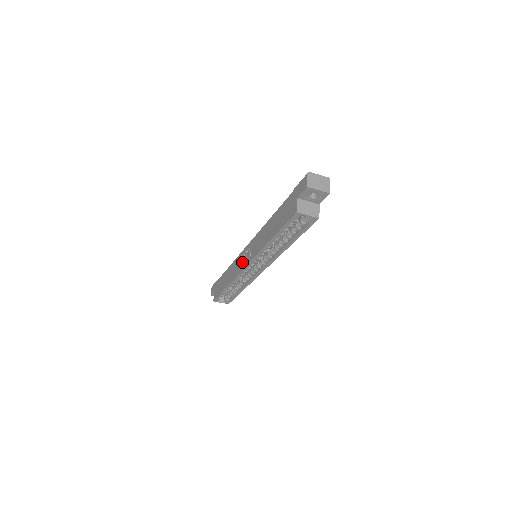
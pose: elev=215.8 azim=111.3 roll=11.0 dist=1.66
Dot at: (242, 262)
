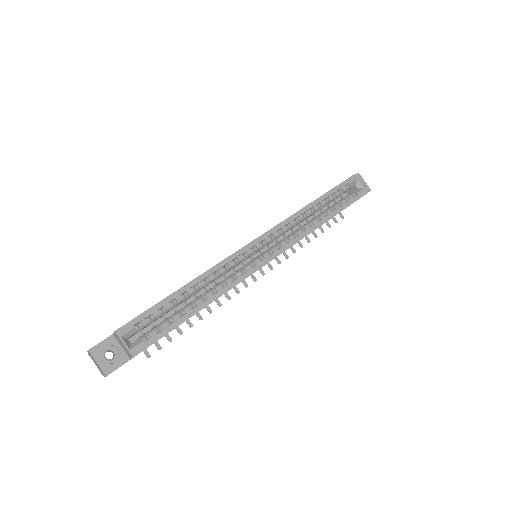
Dot at: occluded
